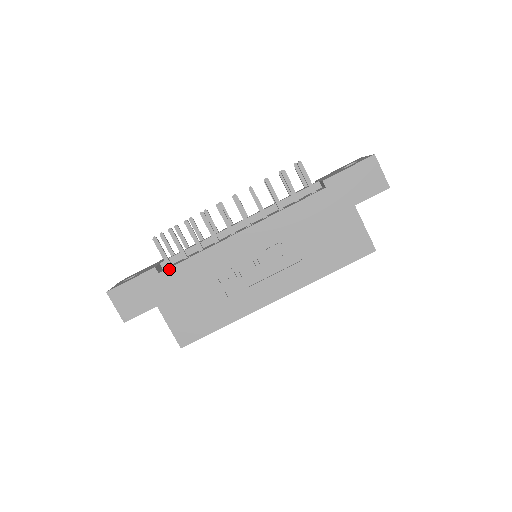
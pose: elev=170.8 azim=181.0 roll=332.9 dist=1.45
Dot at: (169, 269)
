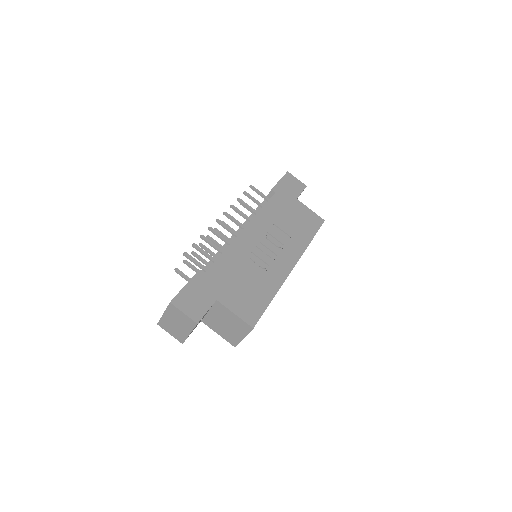
Dot at: (210, 268)
